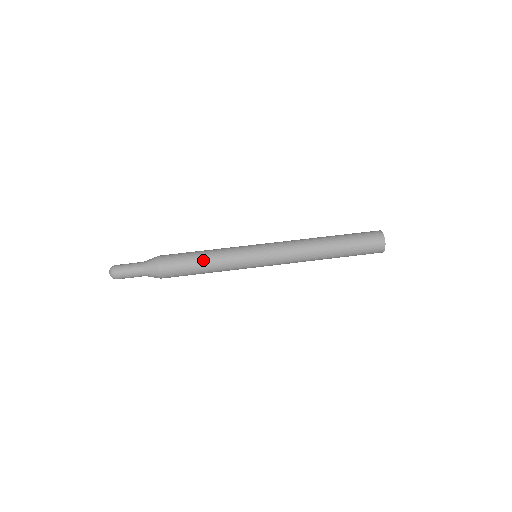
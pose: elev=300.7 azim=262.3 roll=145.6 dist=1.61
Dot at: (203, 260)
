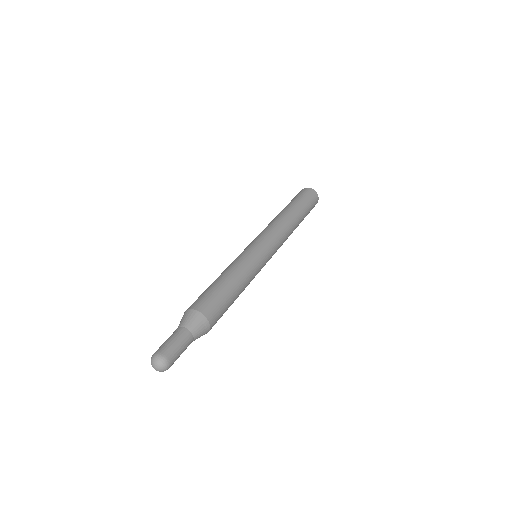
Dot at: (235, 283)
